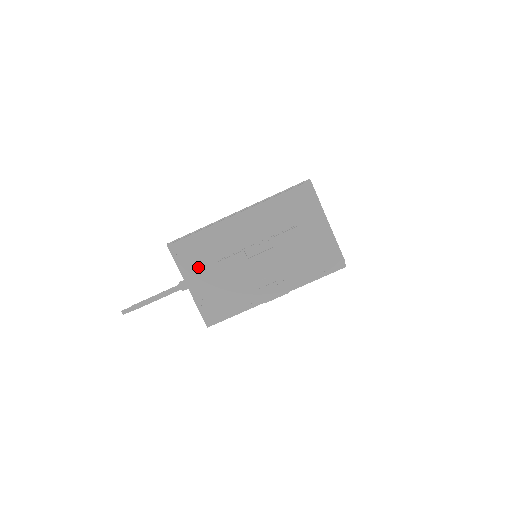
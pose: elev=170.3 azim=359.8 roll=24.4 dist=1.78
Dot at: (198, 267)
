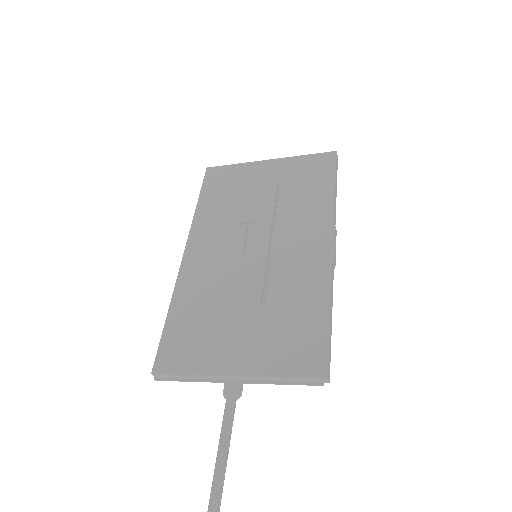
Dot at: (214, 341)
